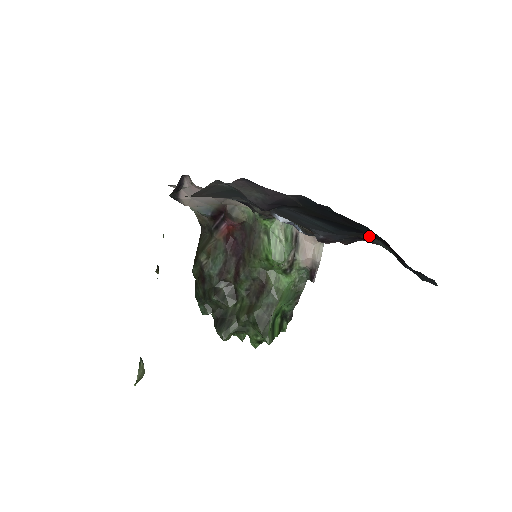
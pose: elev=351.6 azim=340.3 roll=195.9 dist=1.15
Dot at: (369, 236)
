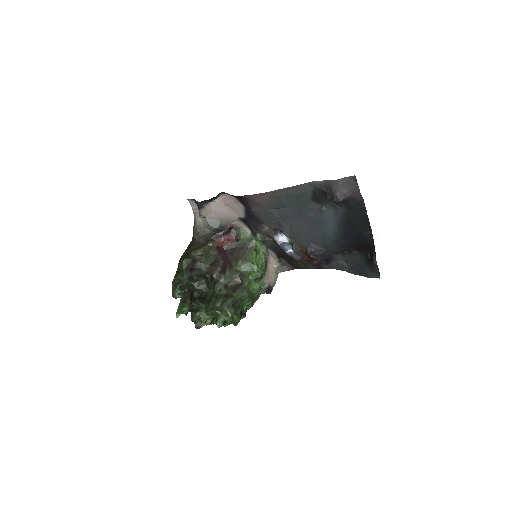
Dot at: (340, 255)
